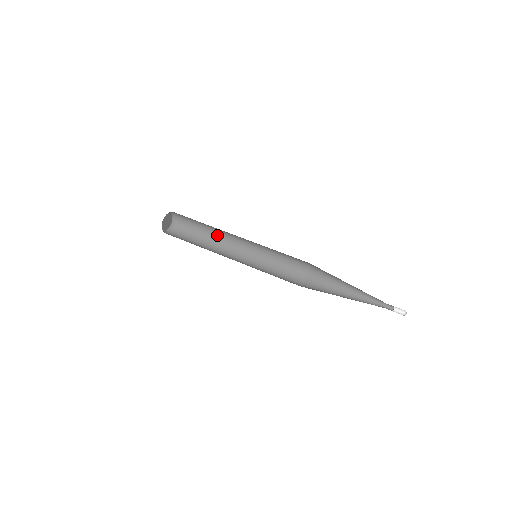
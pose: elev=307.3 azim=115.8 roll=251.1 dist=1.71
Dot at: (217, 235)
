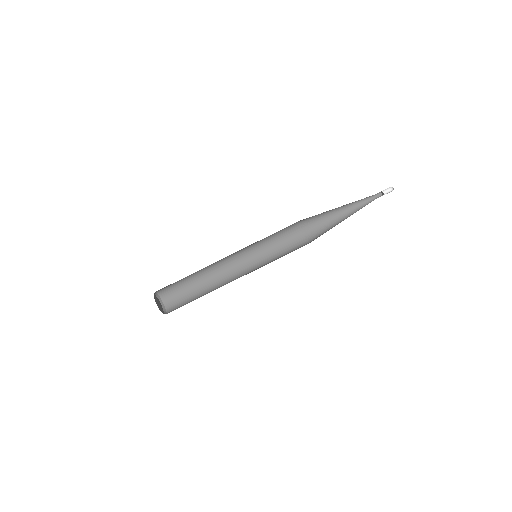
Dot at: occluded
